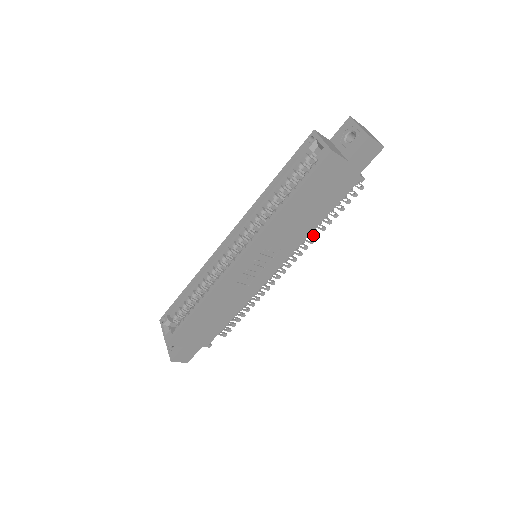
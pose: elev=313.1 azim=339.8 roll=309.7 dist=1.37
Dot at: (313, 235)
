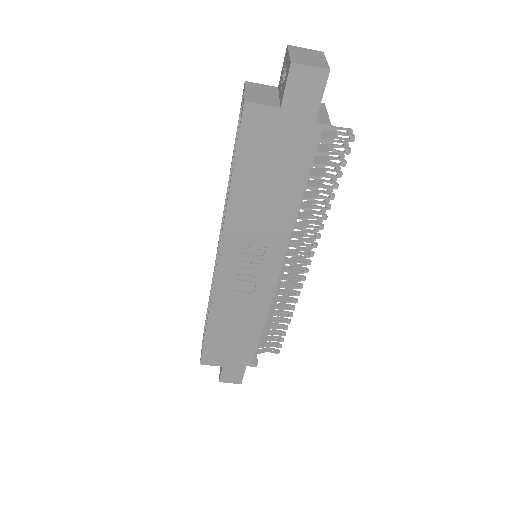
Dot at: (317, 218)
